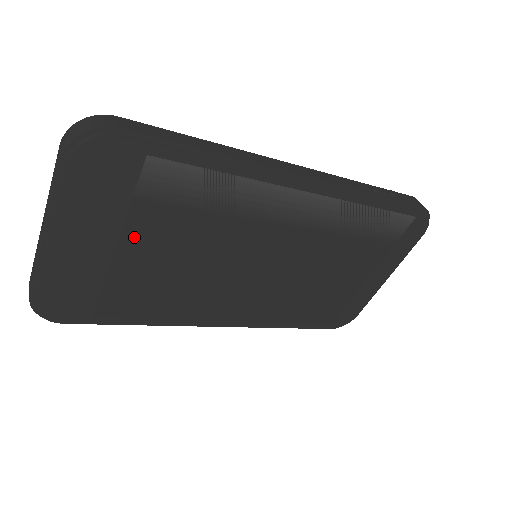
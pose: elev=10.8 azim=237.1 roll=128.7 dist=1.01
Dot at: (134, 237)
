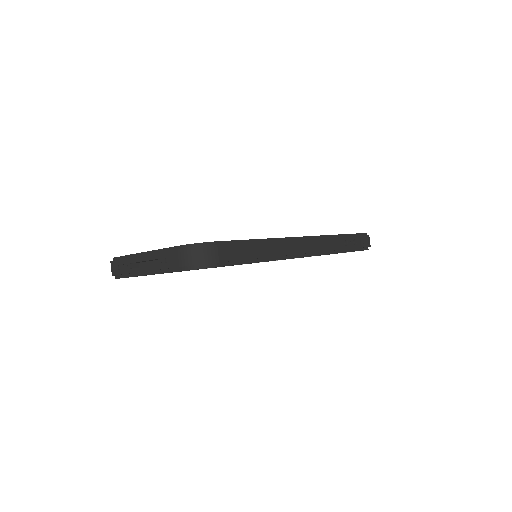
Dot at: occluded
